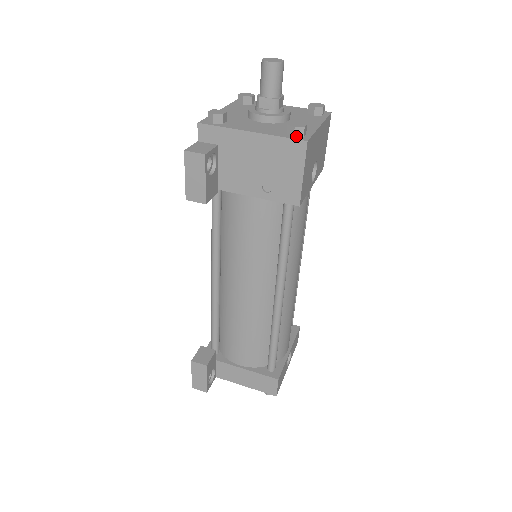
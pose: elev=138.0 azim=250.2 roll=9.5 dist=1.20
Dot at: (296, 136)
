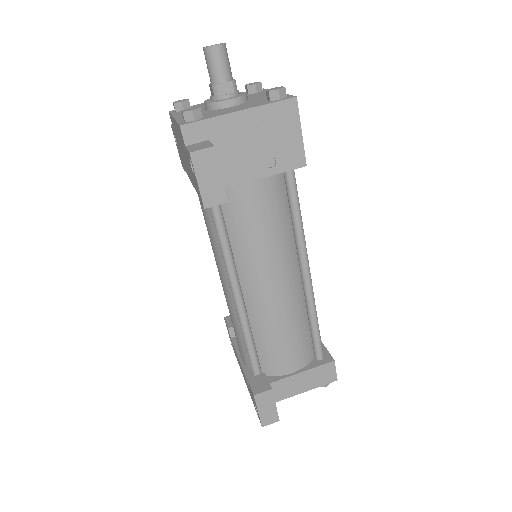
Dot at: (281, 98)
